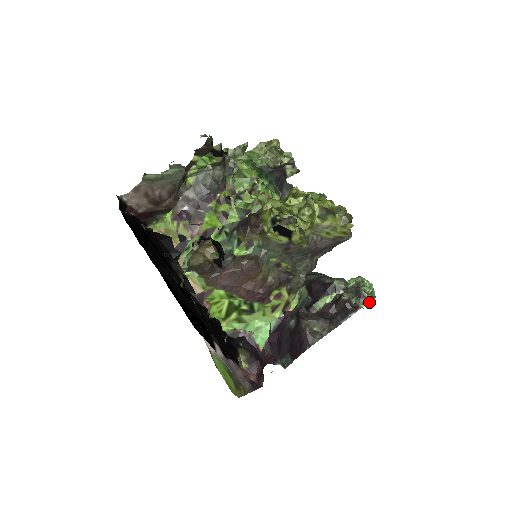
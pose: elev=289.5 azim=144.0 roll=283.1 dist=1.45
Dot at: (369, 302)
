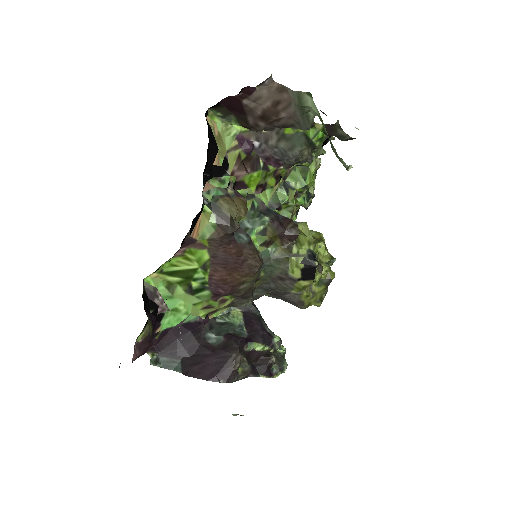
Dot at: occluded
